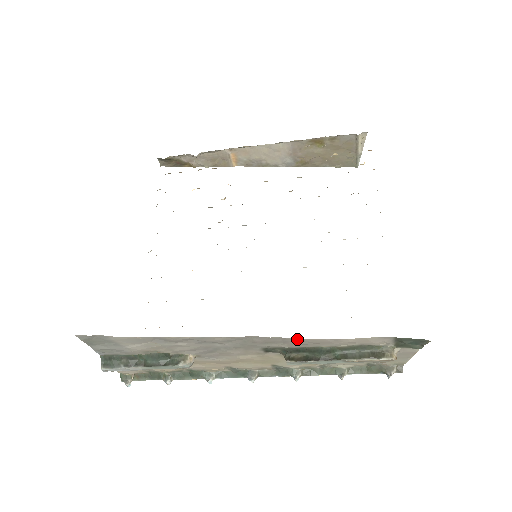
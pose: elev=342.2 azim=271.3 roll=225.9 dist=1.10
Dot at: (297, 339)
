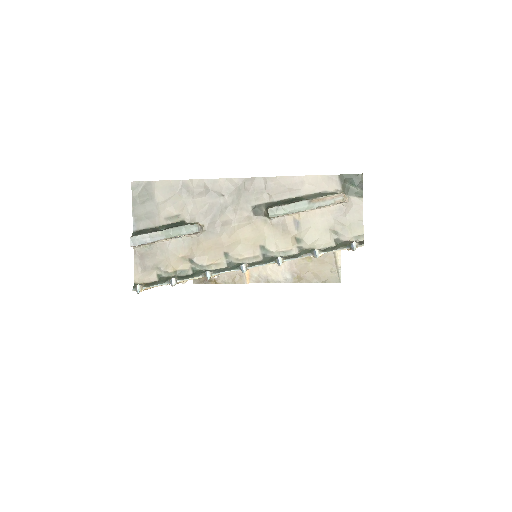
Dot at: (274, 179)
